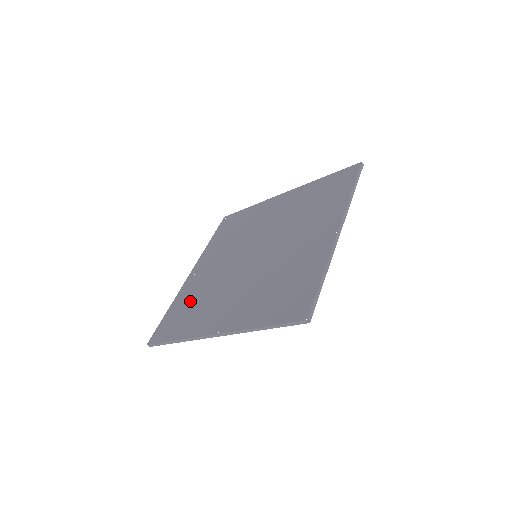
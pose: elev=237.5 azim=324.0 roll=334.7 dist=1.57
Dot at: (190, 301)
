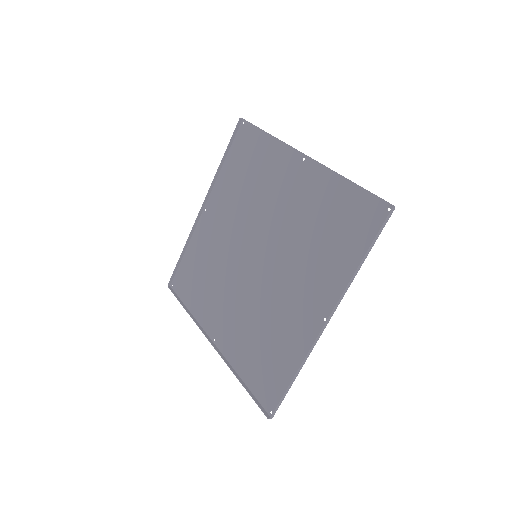
Dot at: (199, 258)
